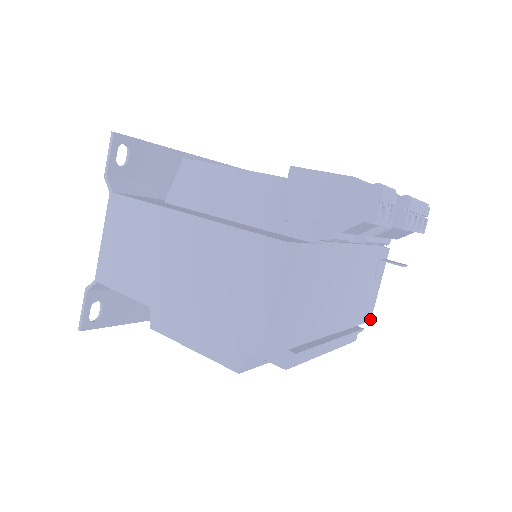
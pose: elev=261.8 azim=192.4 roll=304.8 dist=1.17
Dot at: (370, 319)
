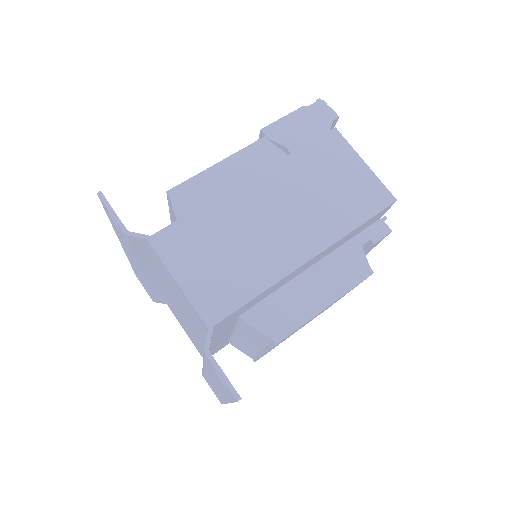
Dot at: occluded
